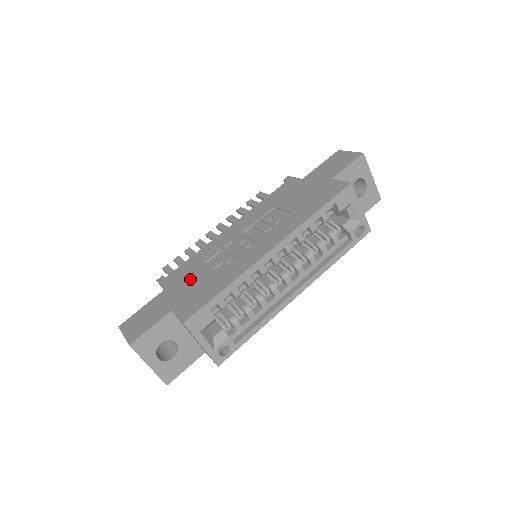
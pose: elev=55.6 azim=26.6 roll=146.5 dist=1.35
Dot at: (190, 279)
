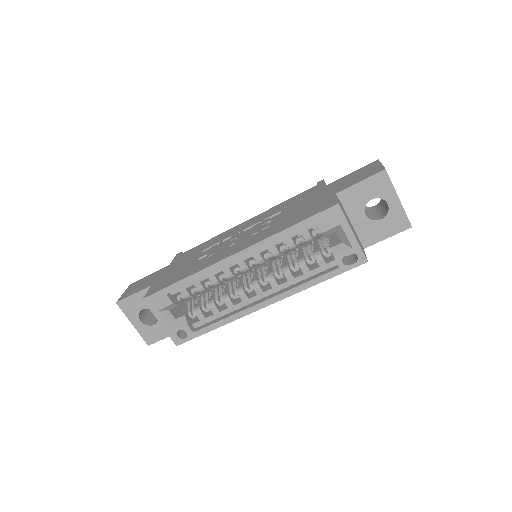
Dot at: (183, 262)
